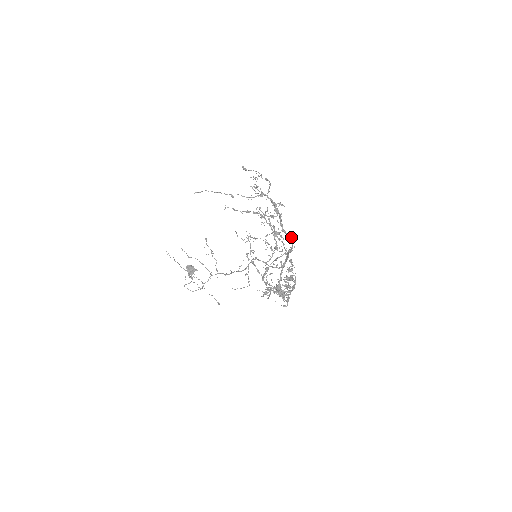
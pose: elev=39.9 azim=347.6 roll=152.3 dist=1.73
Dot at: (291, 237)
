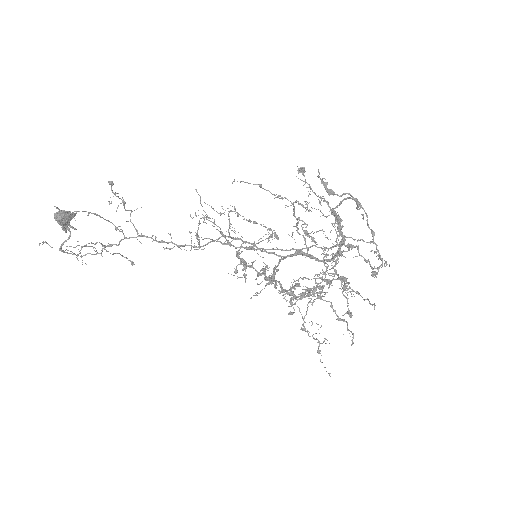
Dot at: occluded
